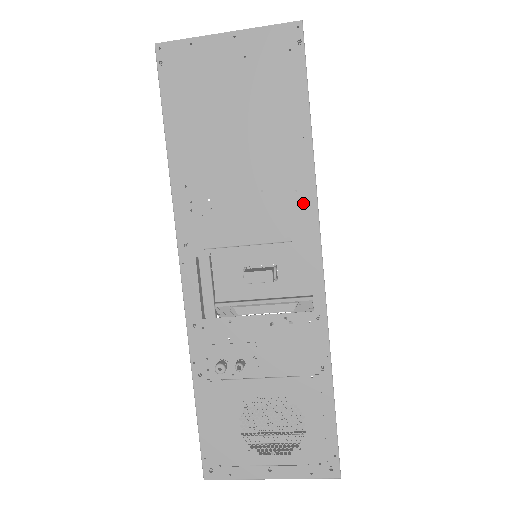
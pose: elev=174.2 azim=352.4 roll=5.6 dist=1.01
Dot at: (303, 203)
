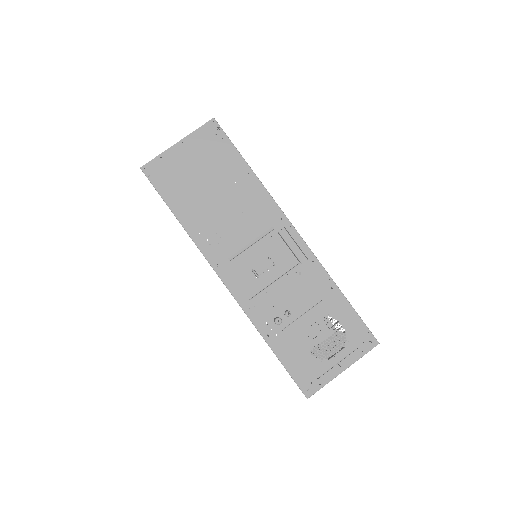
Dot at: (268, 206)
